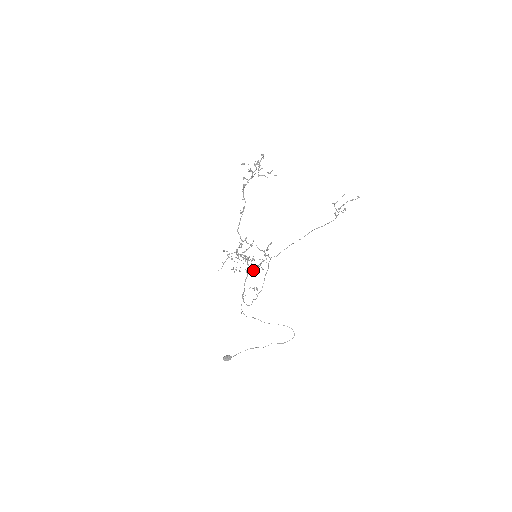
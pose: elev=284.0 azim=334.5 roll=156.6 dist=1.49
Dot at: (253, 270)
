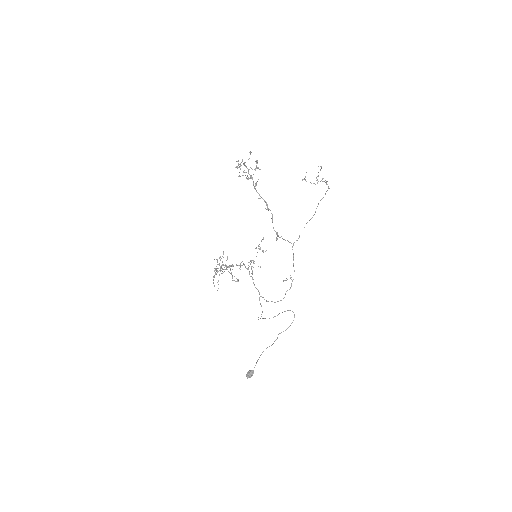
Dot at: (252, 272)
